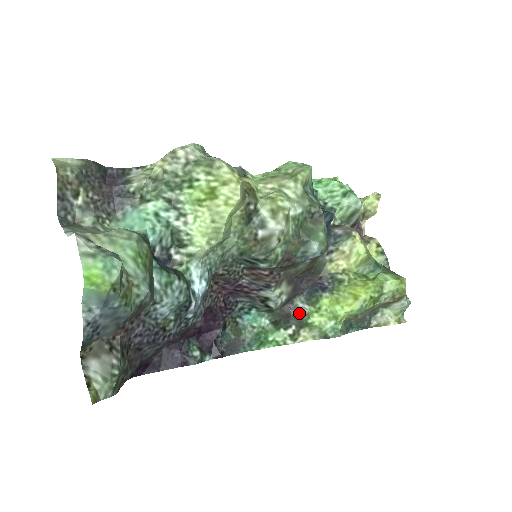
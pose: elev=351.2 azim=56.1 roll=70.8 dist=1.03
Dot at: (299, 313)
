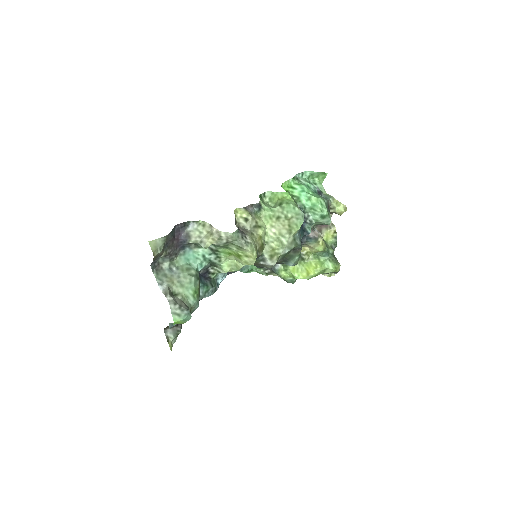
Dot at: (274, 267)
